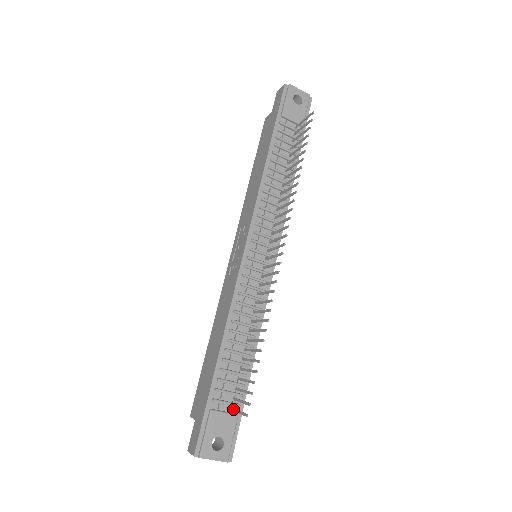
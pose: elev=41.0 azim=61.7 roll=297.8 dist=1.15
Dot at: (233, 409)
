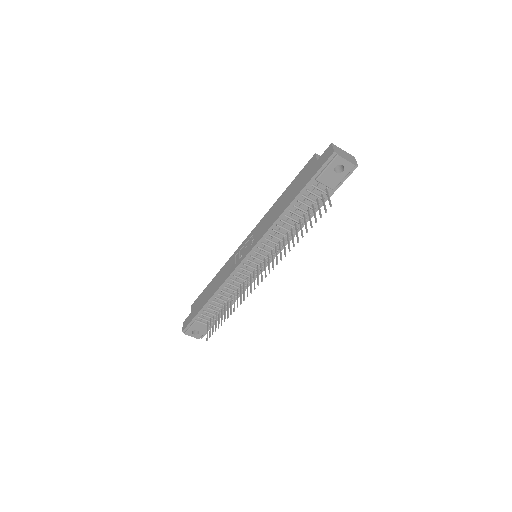
Dot at: (208, 325)
